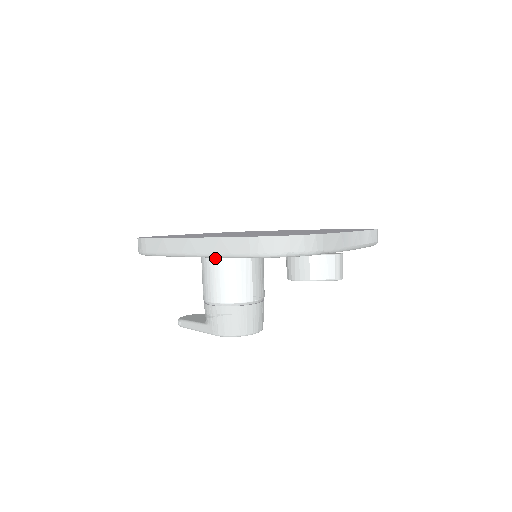
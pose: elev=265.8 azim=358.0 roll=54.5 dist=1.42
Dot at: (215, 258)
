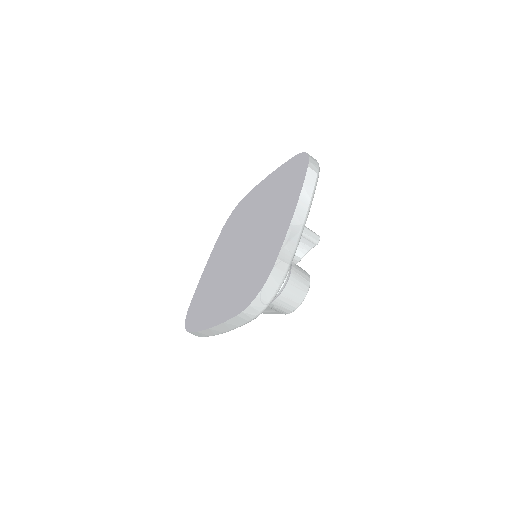
Dot at: occluded
